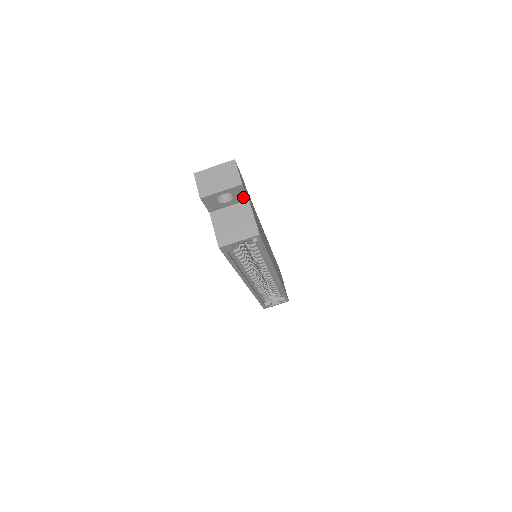
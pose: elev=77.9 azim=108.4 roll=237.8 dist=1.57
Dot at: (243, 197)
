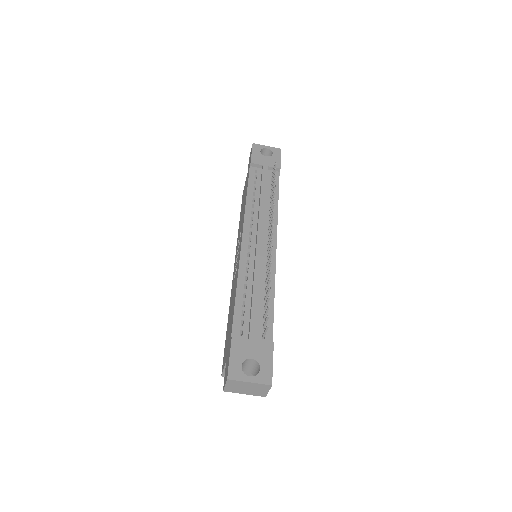
Dot at: occluded
